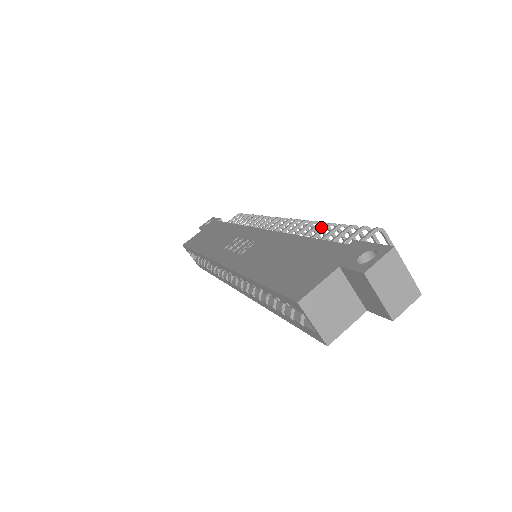
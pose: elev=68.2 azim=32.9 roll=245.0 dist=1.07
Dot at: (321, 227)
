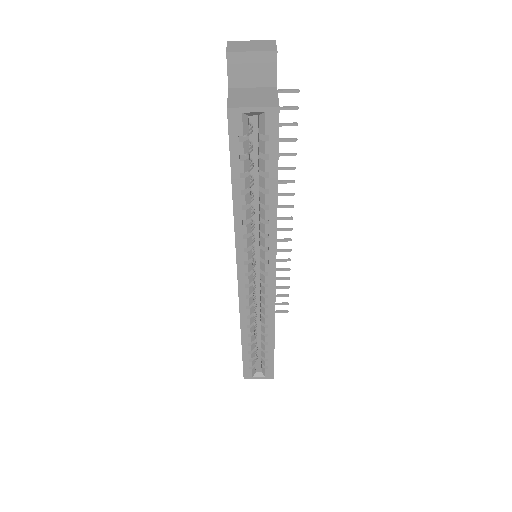
Dot at: occluded
